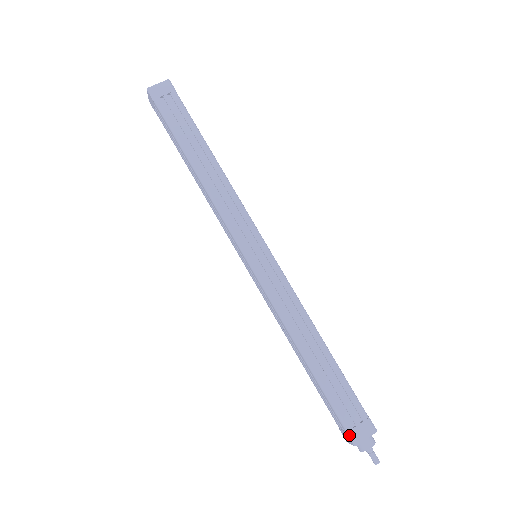
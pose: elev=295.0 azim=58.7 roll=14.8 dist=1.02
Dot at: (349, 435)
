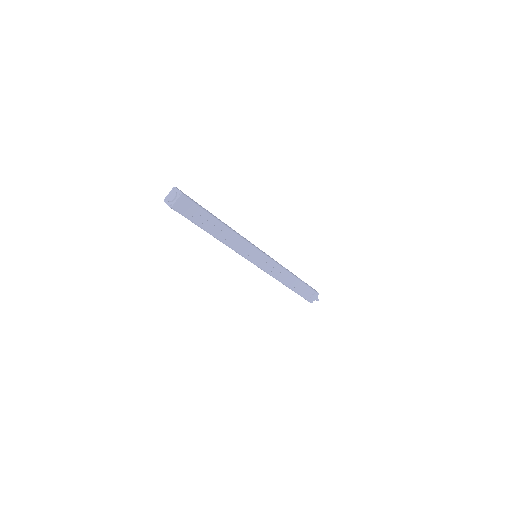
Dot at: (309, 301)
